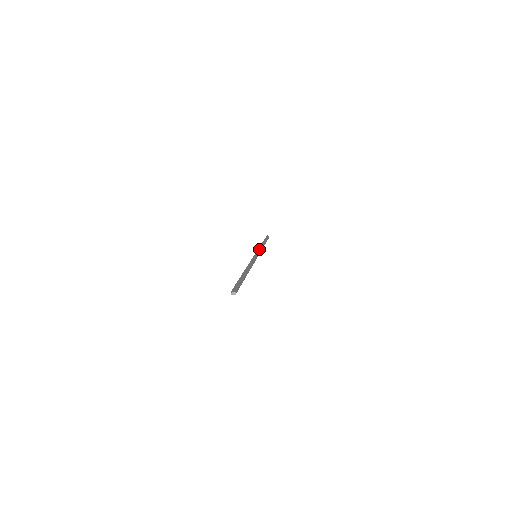
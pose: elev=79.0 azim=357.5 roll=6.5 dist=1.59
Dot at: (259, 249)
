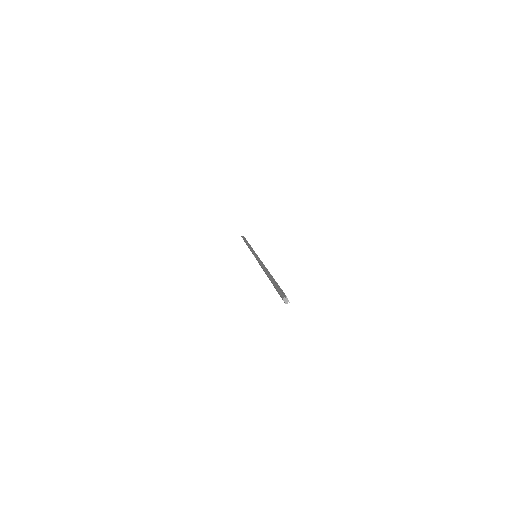
Dot at: occluded
